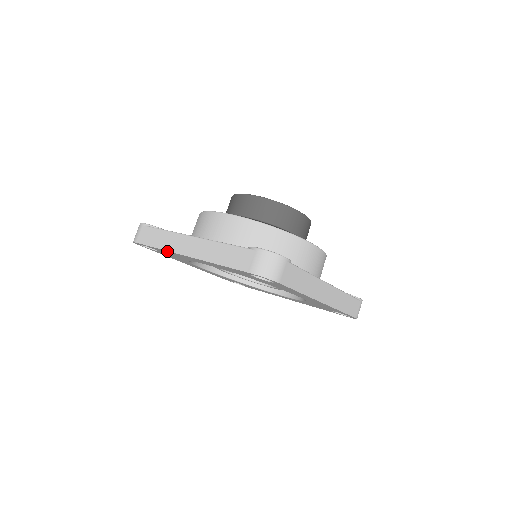
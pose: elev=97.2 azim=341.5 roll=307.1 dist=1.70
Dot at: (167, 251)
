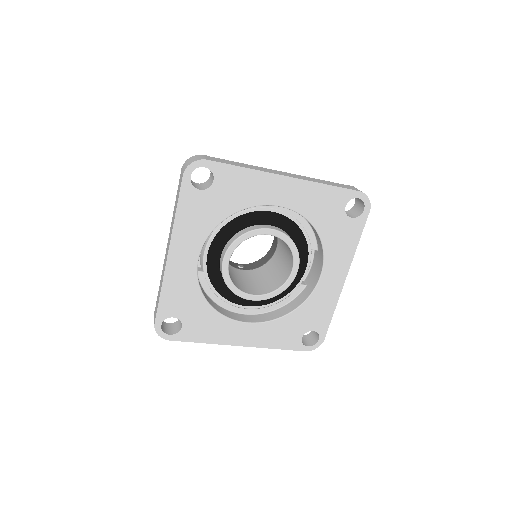
Dot at: (165, 283)
